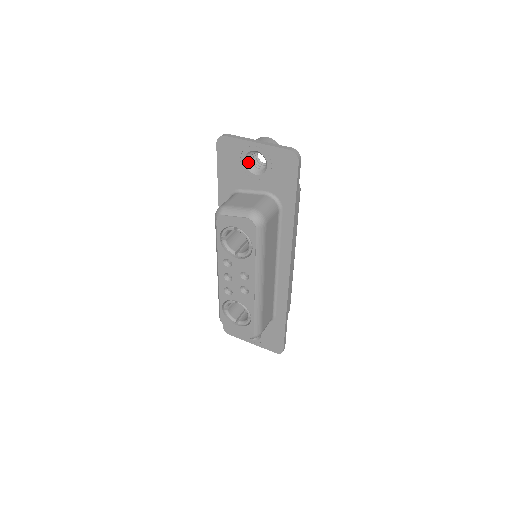
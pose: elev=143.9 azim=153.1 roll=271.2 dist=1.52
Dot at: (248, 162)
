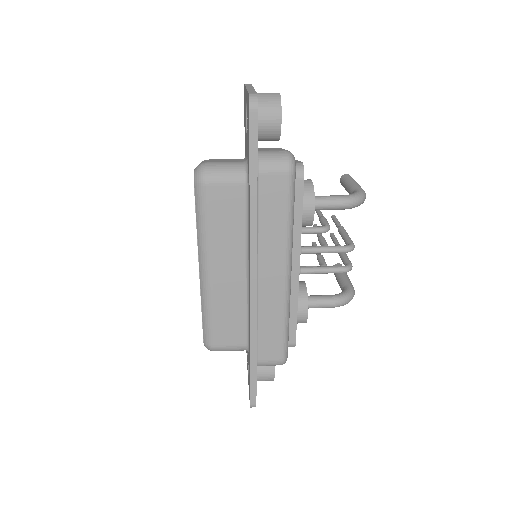
Dot at: occluded
